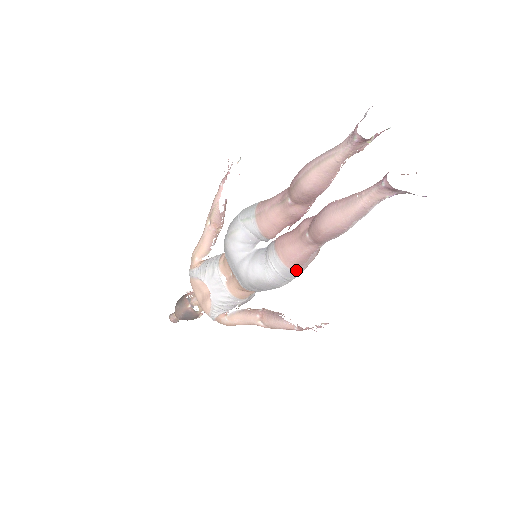
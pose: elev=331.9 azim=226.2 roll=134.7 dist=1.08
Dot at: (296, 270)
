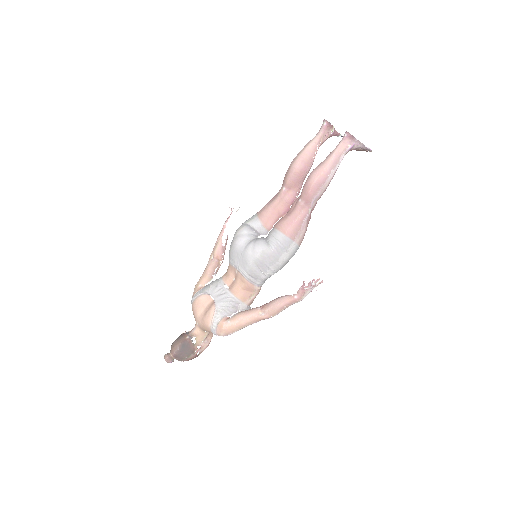
Dot at: (292, 239)
